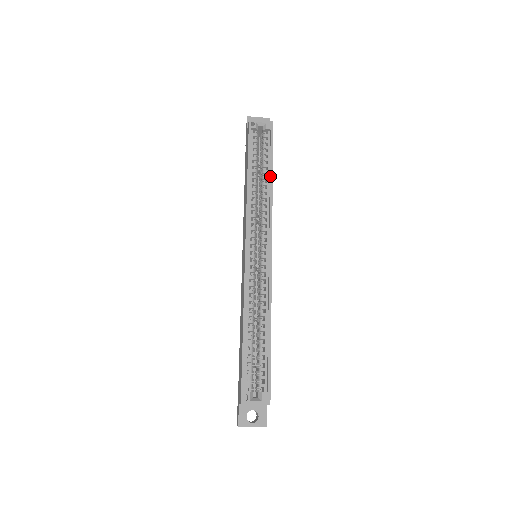
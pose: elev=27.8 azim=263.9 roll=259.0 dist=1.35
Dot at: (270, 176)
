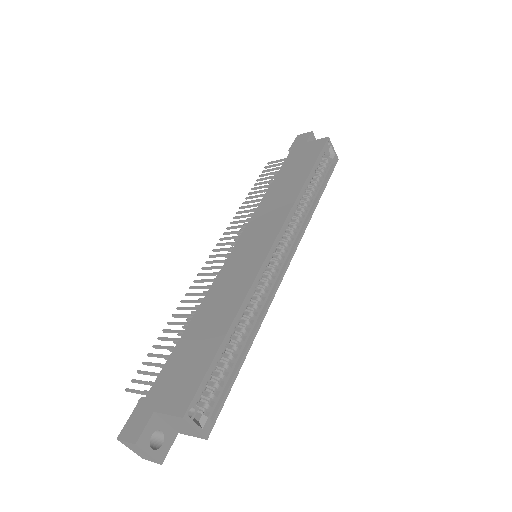
Dot at: (318, 199)
